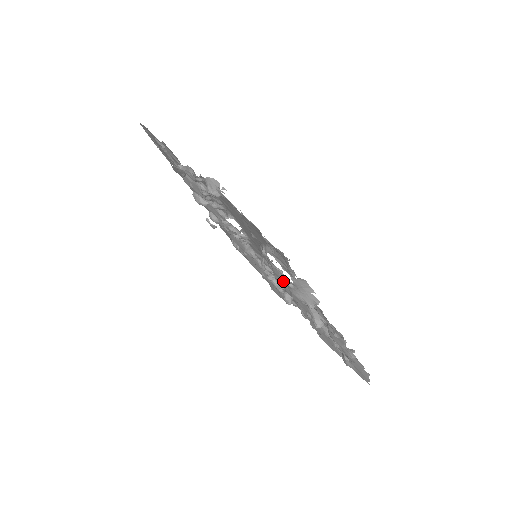
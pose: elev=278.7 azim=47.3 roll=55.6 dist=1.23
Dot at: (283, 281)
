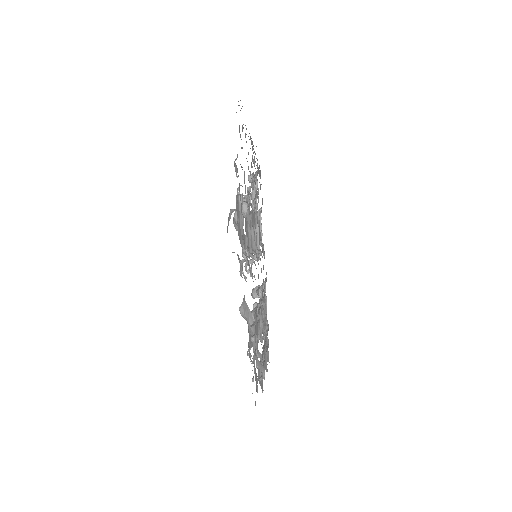
Dot at: occluded
